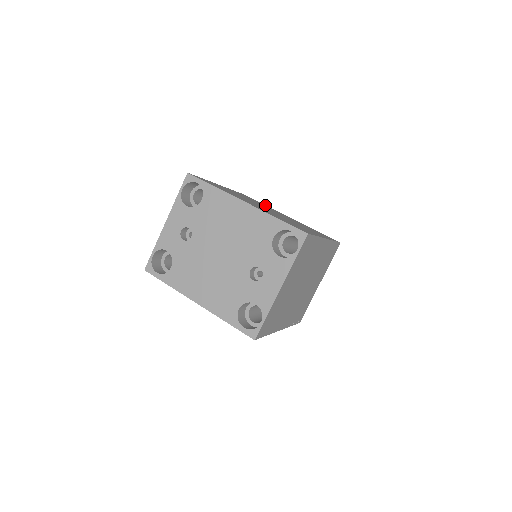
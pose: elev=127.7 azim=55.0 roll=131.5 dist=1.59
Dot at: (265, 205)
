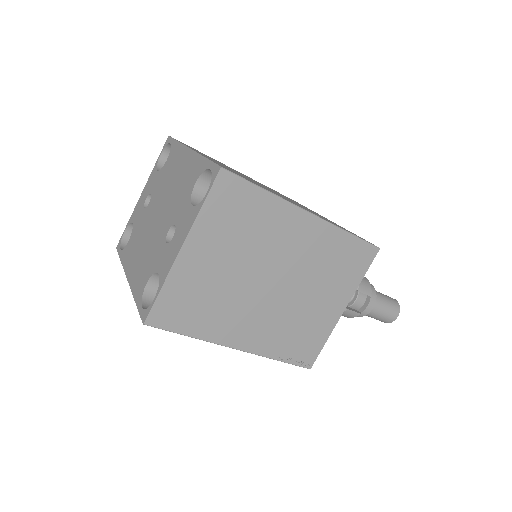
Dot at: occluded
